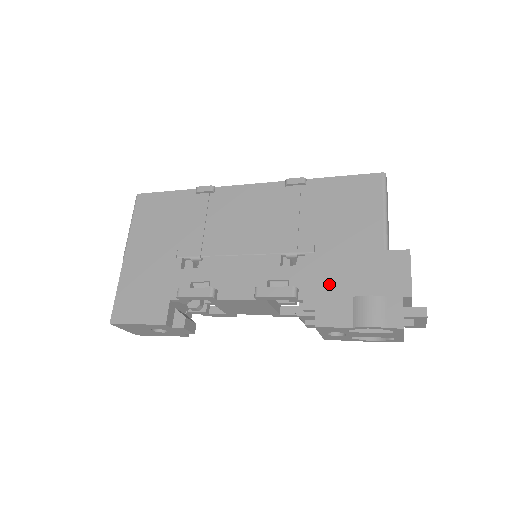
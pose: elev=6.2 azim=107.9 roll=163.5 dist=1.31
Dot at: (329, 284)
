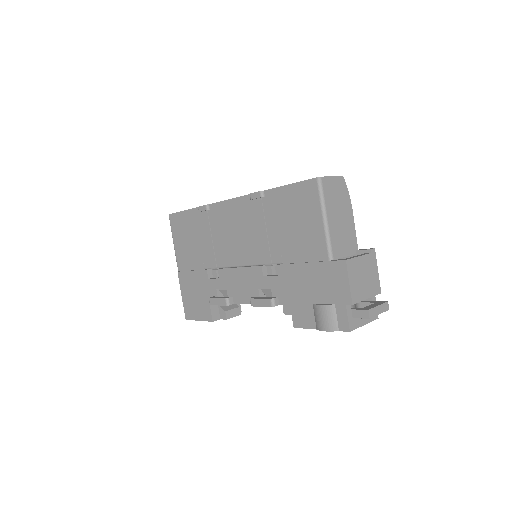
Dot at: (296, 292)
